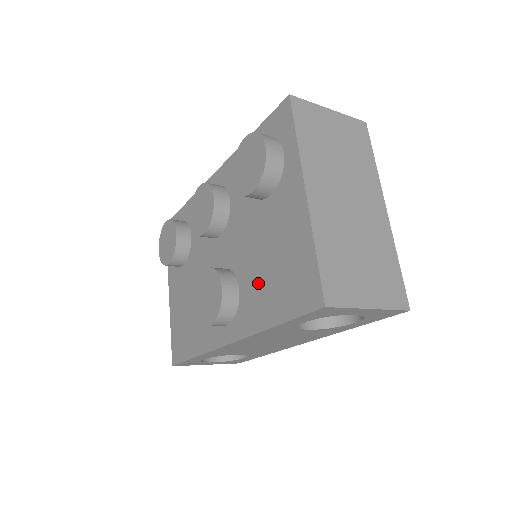
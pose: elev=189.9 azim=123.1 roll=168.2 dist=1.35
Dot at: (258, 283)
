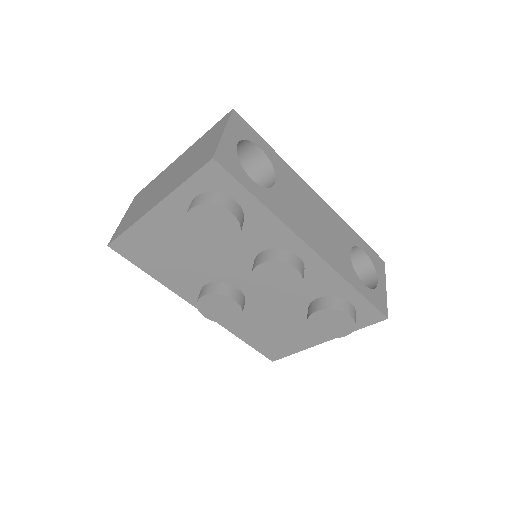
Dot at: (255, 324)
